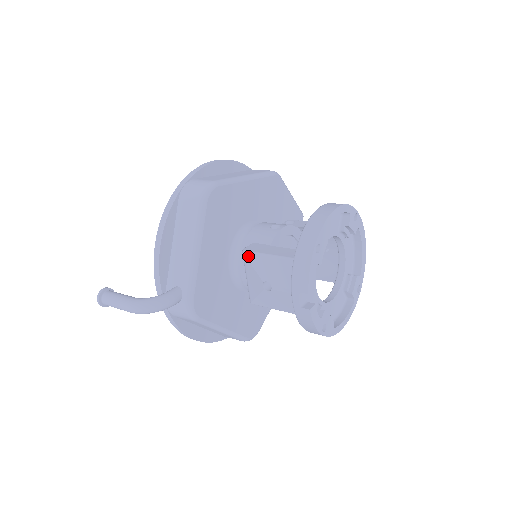
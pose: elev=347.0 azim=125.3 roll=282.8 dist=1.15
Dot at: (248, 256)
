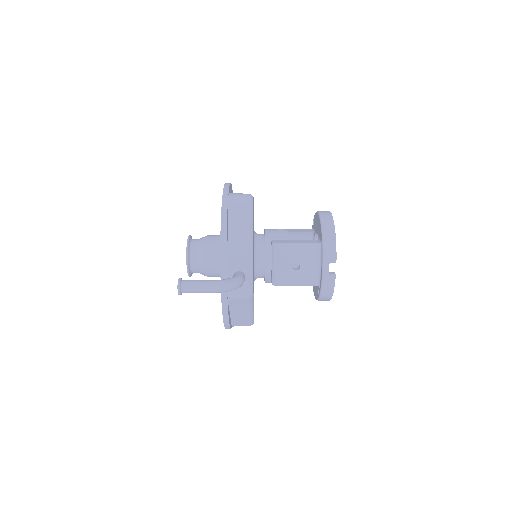
Dot at: (280, 247)
